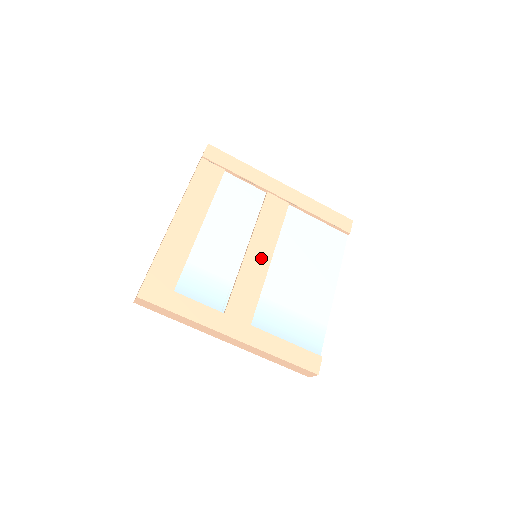
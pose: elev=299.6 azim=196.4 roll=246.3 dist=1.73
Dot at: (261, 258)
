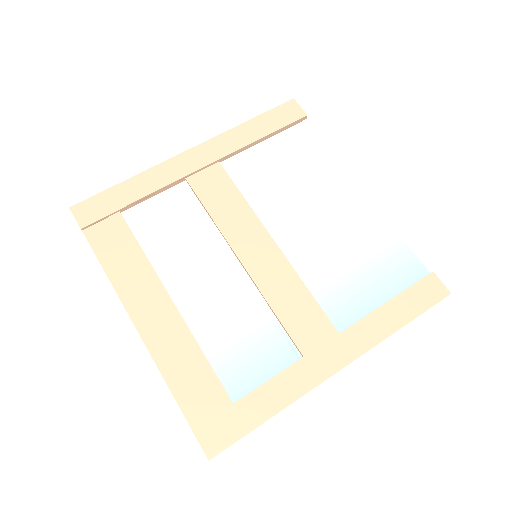
Dot at: (264, 254)
